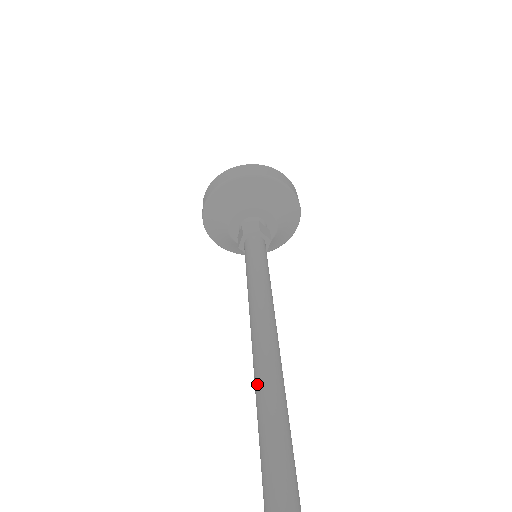
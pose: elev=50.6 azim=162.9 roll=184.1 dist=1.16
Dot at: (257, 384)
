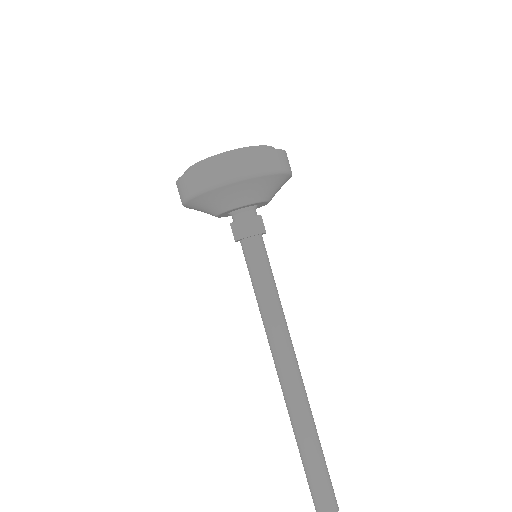
Dot at: (288, 411)
